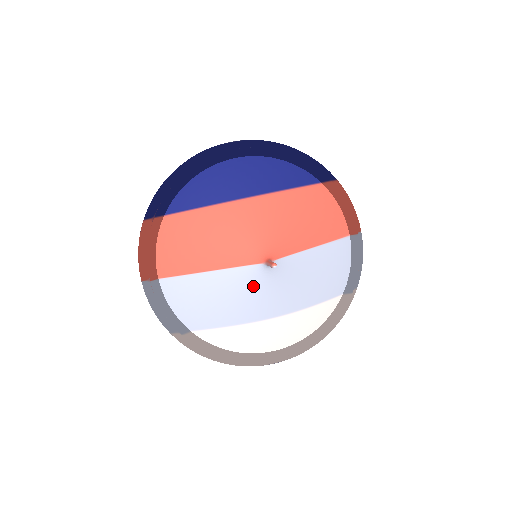
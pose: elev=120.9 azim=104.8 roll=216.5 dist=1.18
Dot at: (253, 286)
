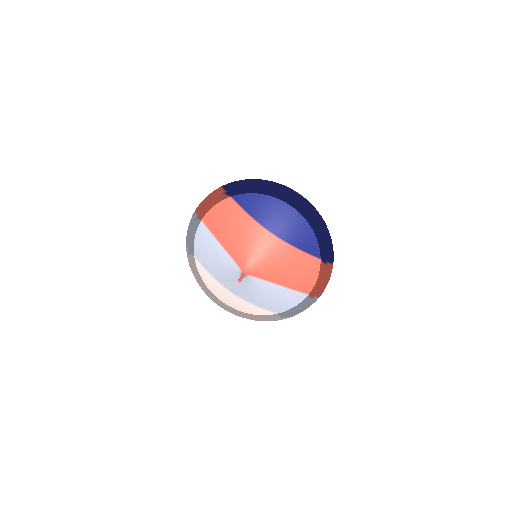
Dot at: (232, 273)
